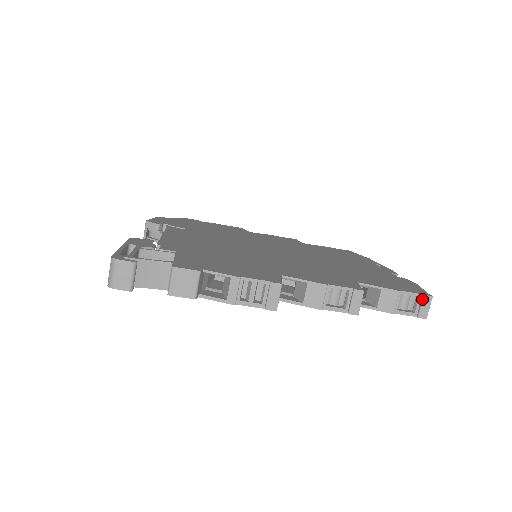
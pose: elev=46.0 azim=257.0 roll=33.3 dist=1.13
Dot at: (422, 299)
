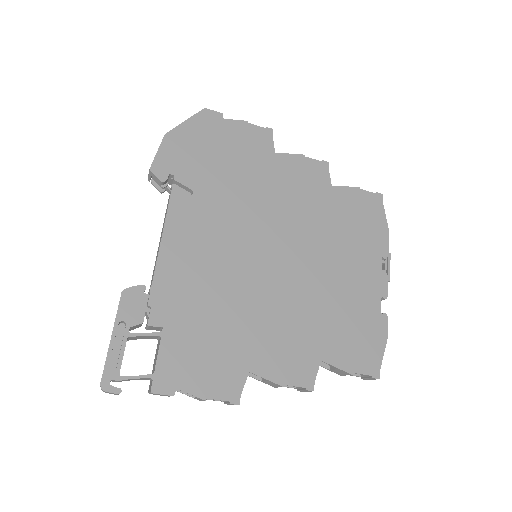
Dot at: (370, 378)
